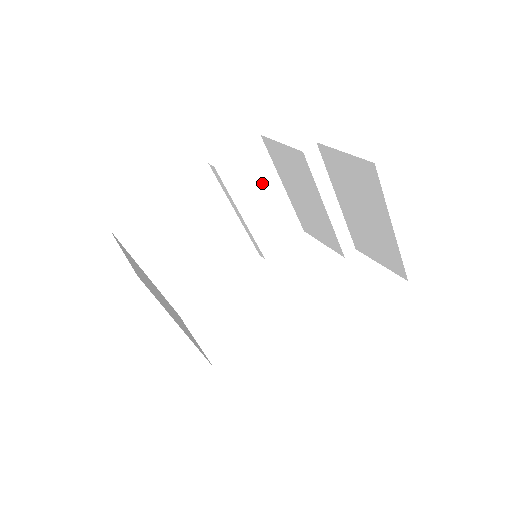
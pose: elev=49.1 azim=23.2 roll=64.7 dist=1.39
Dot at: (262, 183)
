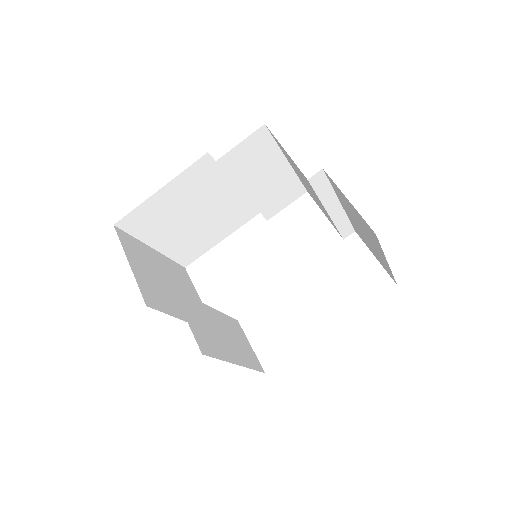
Dot at: (265, 164)
